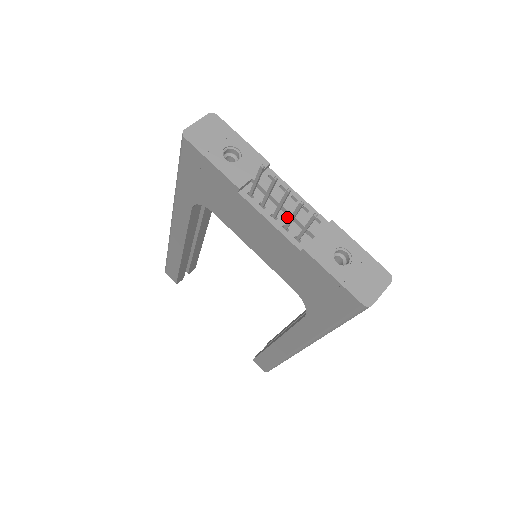
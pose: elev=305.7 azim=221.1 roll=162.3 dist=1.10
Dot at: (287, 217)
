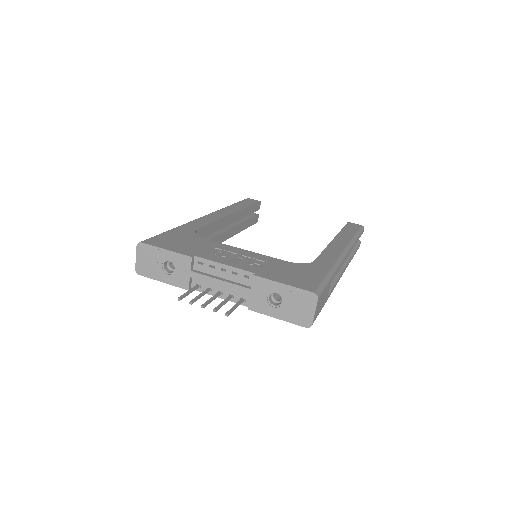
Dot at: (227, 287)
